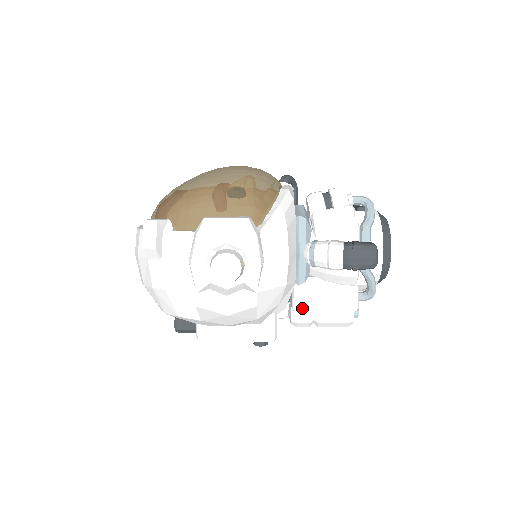
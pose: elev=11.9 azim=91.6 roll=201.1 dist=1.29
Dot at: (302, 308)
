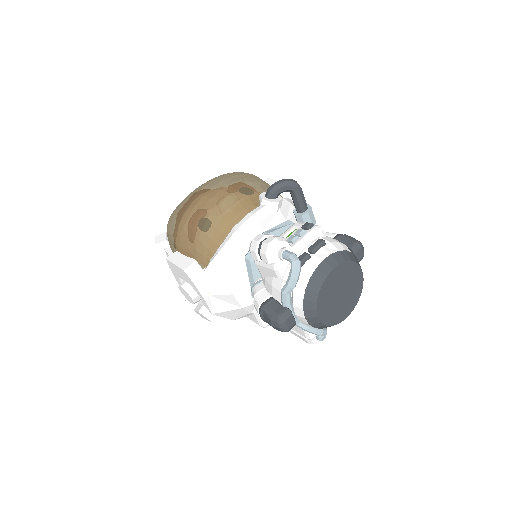
Dot at: occluded
